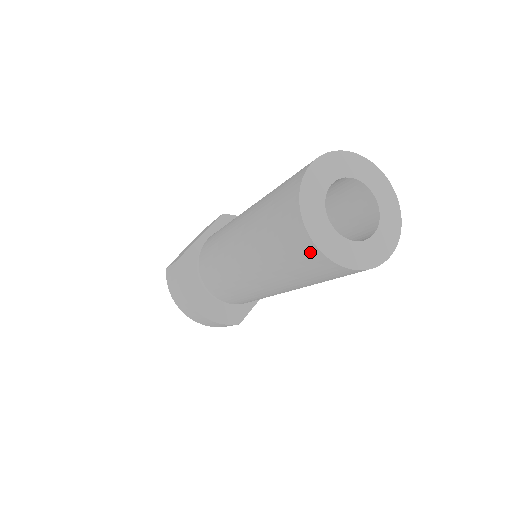
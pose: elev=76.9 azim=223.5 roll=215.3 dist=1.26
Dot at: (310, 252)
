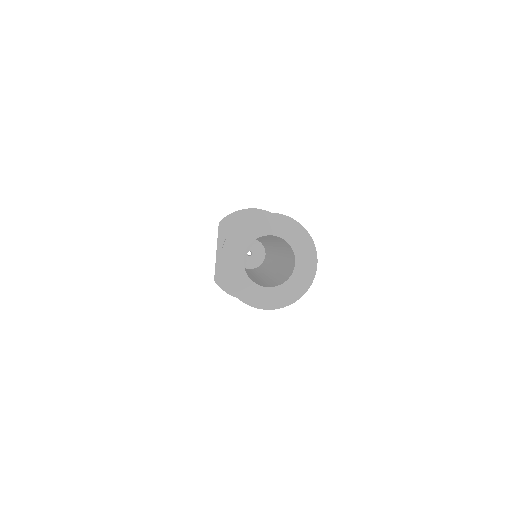
Dot at: occluded
